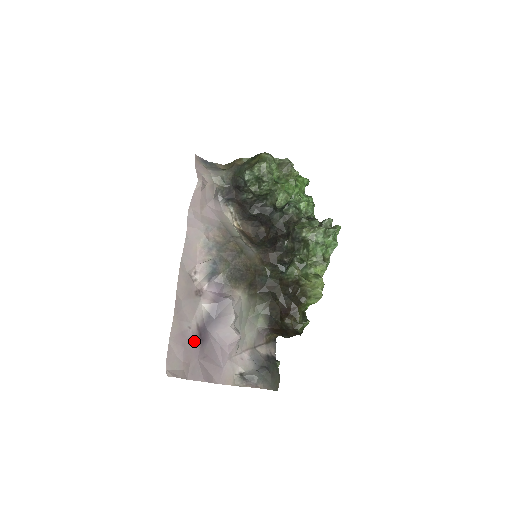
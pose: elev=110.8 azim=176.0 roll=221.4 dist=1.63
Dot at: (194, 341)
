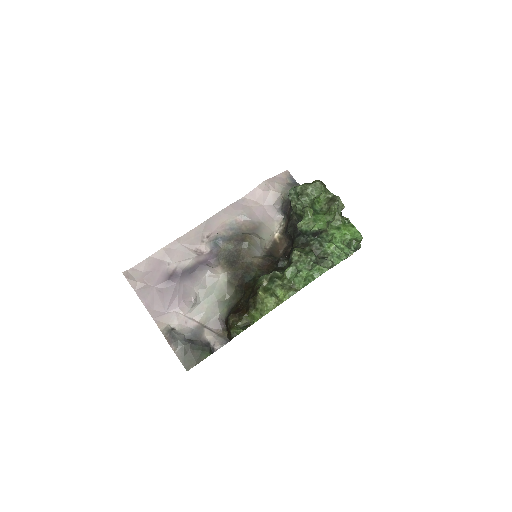
Dot at: (163, 275)
